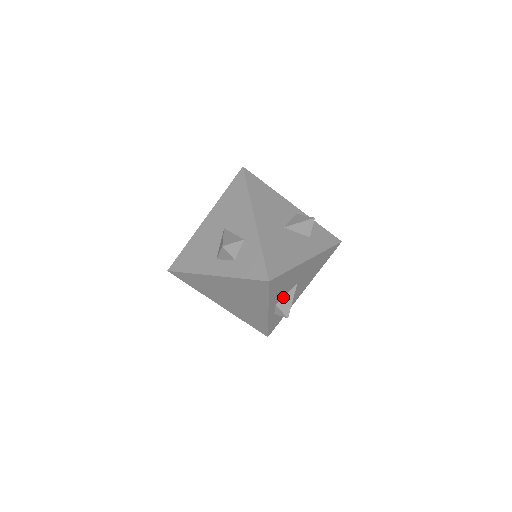
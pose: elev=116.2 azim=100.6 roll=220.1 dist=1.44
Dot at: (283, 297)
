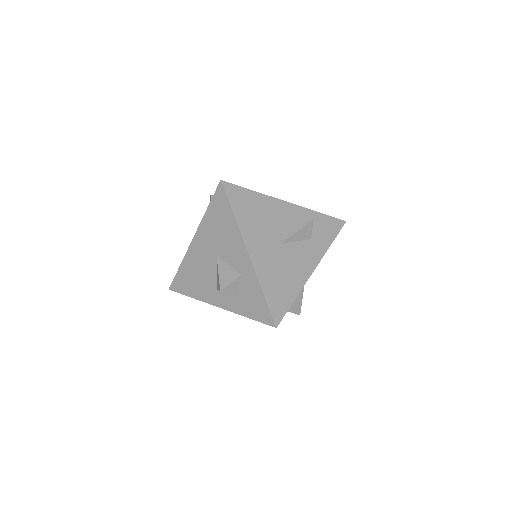
Dot at: occluded
